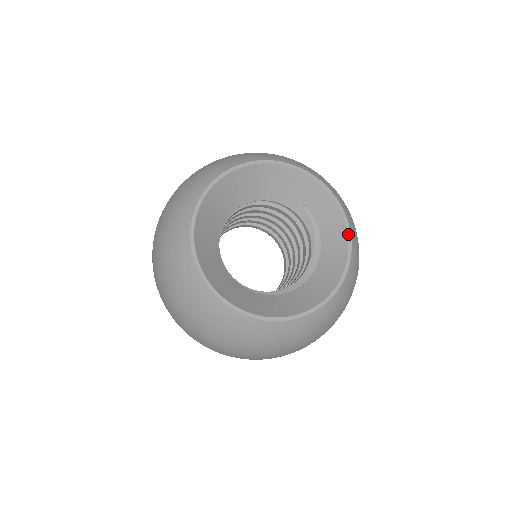
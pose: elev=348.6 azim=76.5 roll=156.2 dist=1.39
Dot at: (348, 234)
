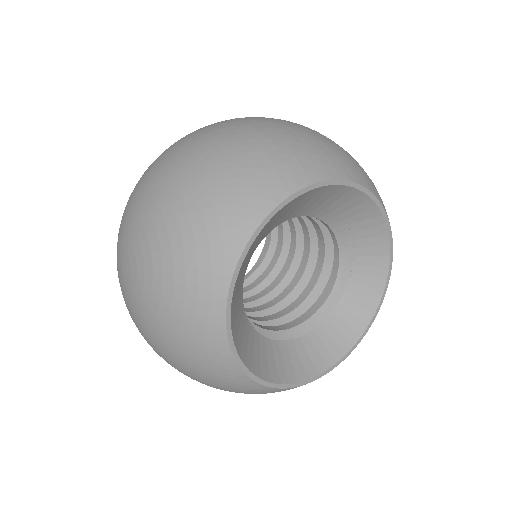
Dot at: (388, 279)
